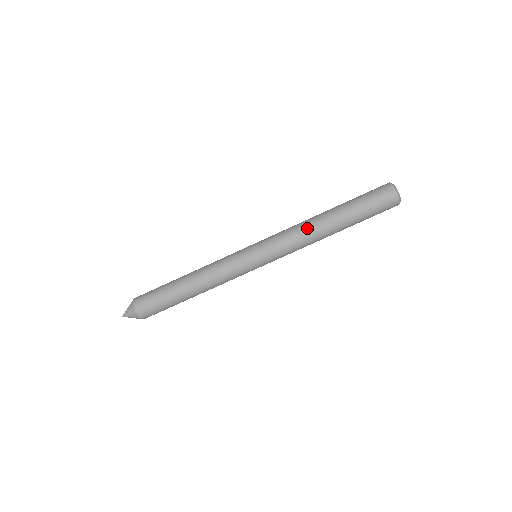
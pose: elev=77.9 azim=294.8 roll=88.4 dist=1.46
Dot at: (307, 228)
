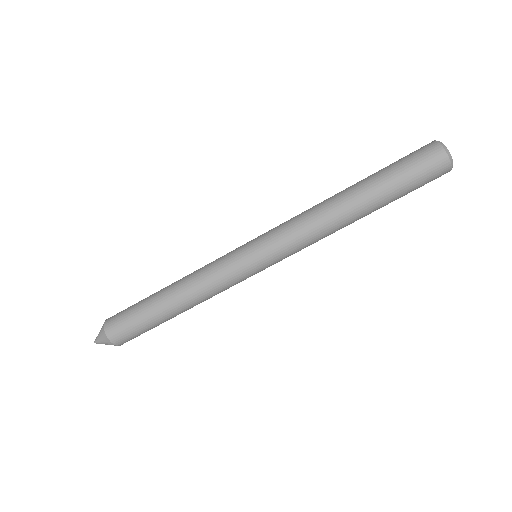
Dot at: (321, 214)
